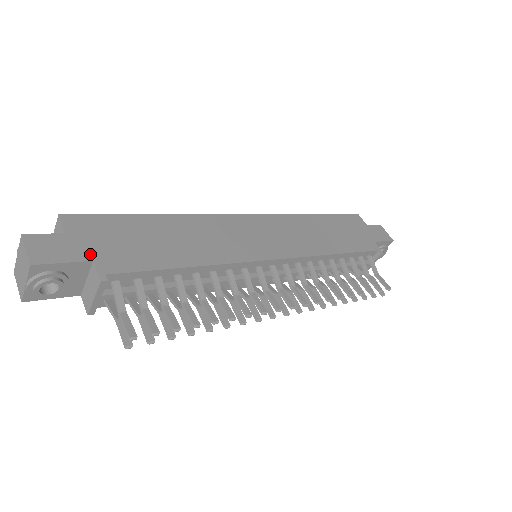
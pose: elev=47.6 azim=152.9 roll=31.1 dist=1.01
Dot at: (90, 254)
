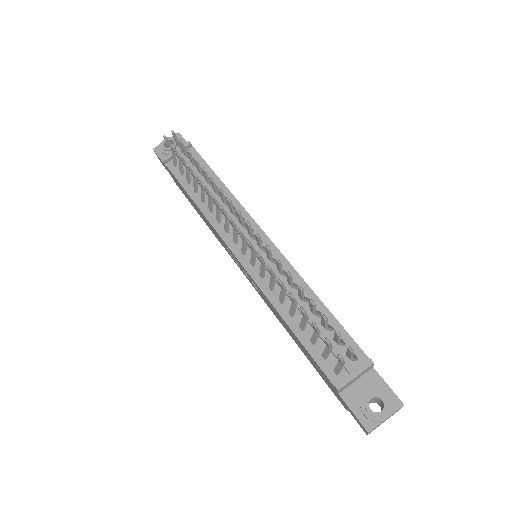
Dot at: occluded
